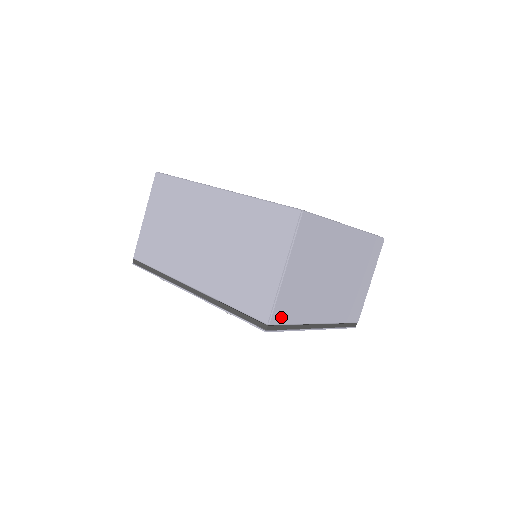
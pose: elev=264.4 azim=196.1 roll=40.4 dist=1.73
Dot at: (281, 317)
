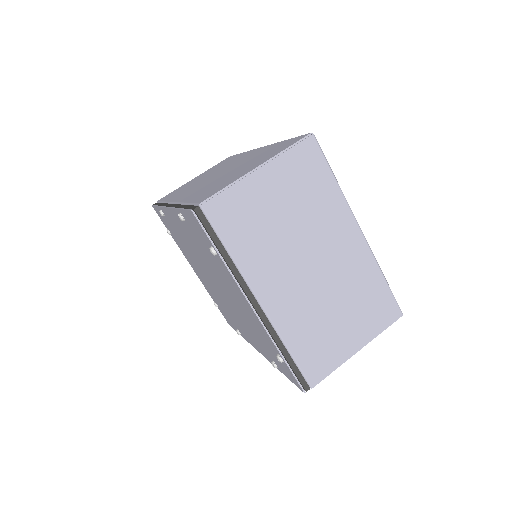
Dot at: (219, 218)
